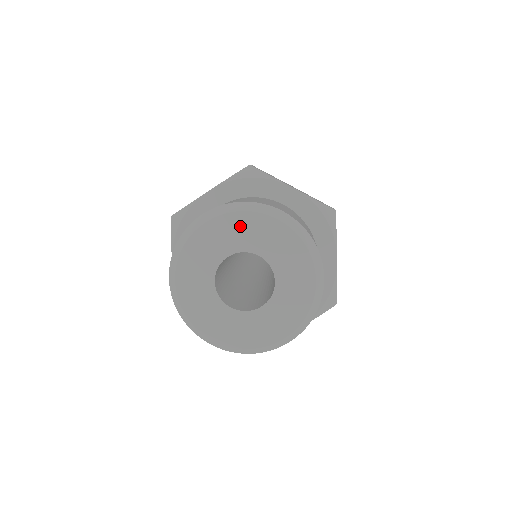
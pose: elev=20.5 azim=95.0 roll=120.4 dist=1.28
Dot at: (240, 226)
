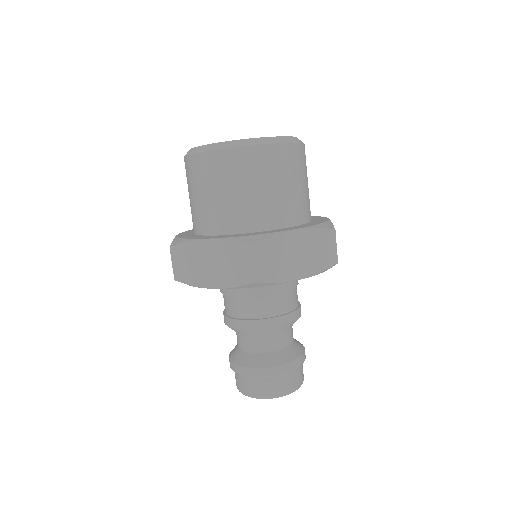
Dot at: occluded
